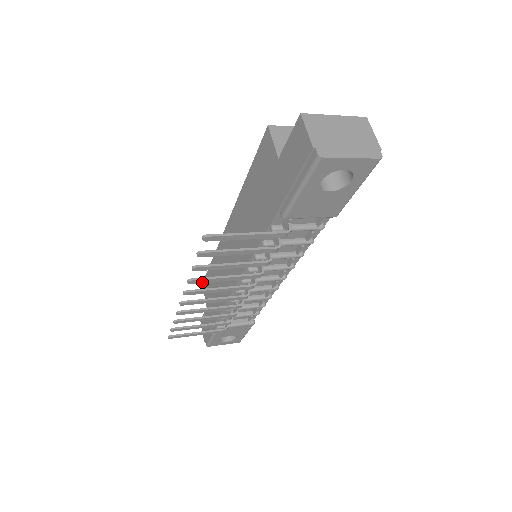
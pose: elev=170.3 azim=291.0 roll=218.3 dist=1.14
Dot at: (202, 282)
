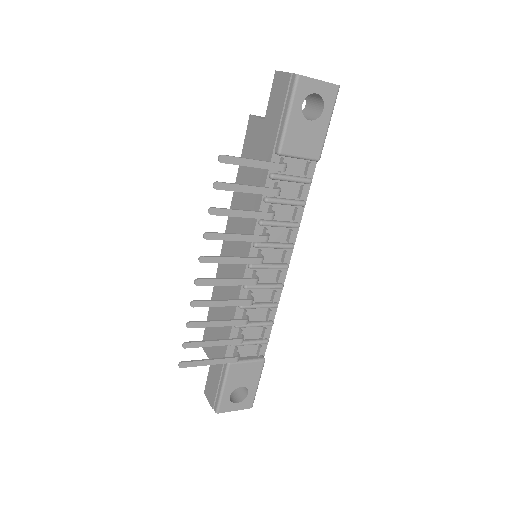
Dot at: (216, 239)
